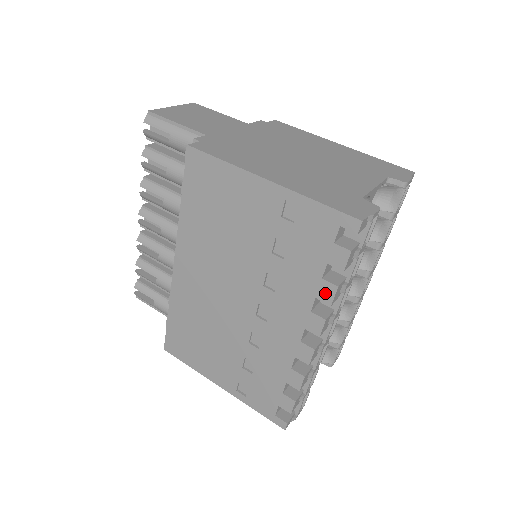
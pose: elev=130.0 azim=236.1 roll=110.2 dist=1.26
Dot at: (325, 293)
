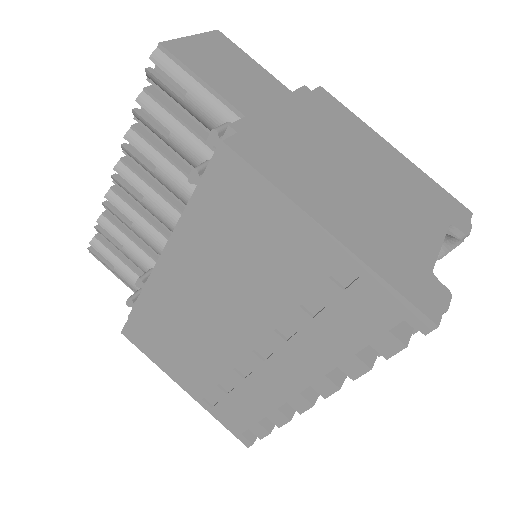
Dot at: (352, 368)
